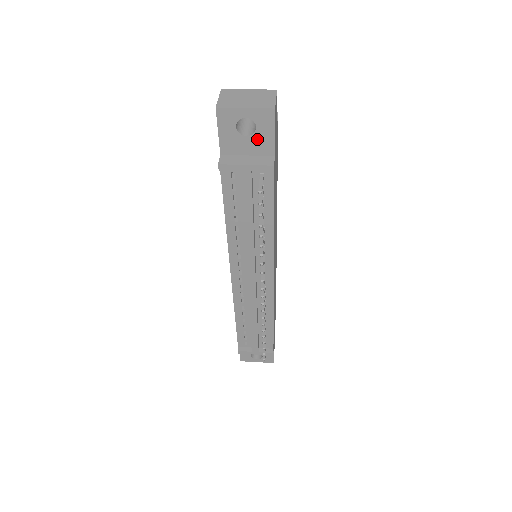
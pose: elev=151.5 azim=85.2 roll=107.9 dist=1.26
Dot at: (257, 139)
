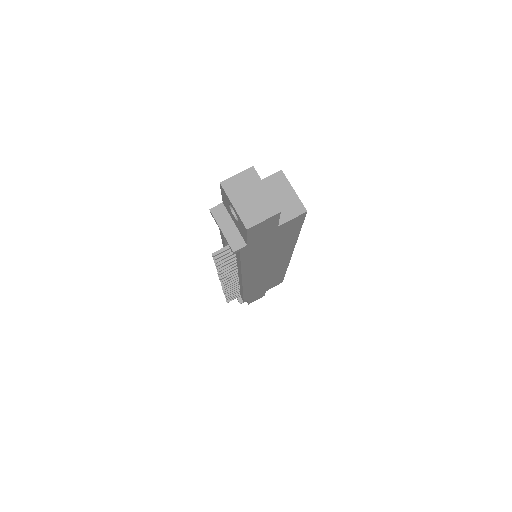
Dot at: (239, 225)
